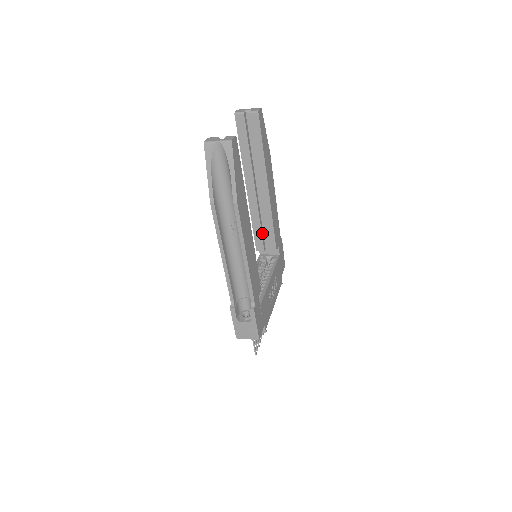
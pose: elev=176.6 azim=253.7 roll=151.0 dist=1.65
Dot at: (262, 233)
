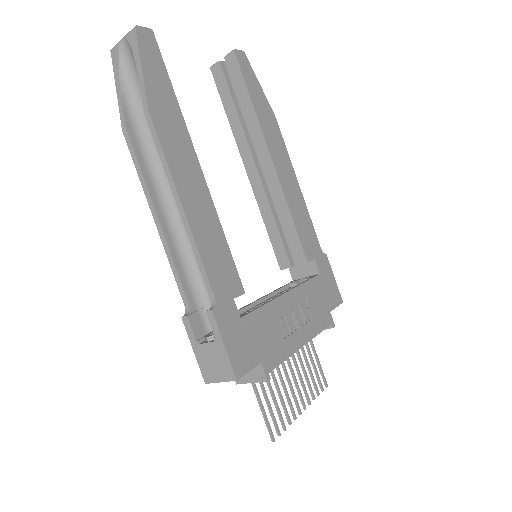
Dot at: (282, 238)
